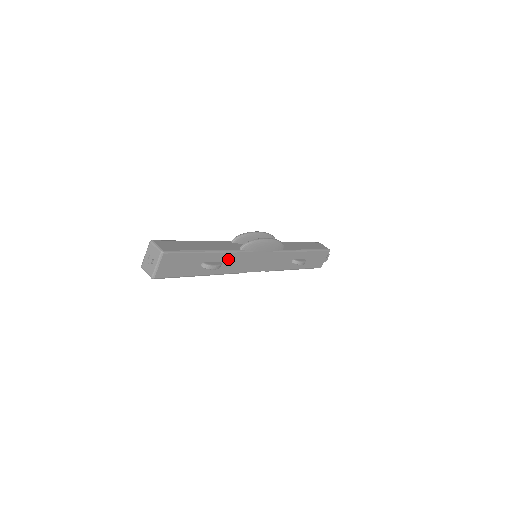
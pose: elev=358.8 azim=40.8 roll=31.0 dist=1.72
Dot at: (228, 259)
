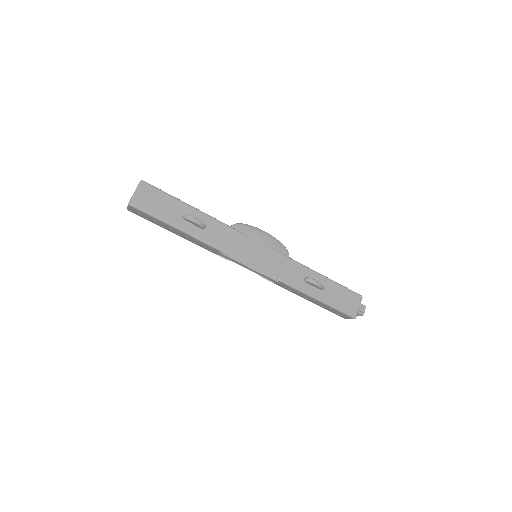
Dot at: (215, 228)
